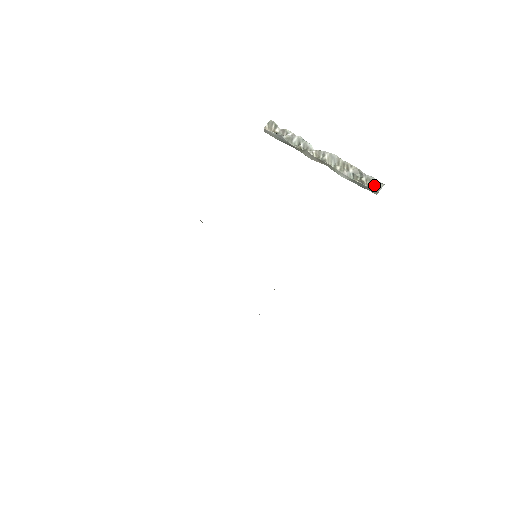
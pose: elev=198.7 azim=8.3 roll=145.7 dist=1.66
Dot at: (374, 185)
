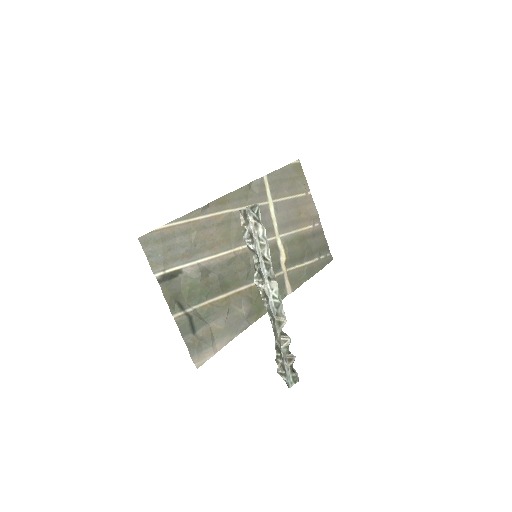
Dot at: (282, 376)
